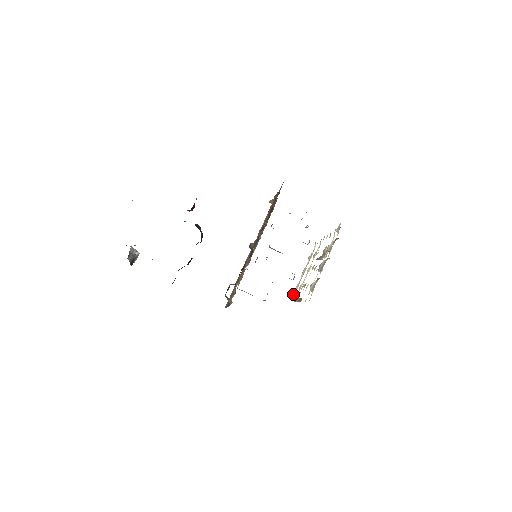
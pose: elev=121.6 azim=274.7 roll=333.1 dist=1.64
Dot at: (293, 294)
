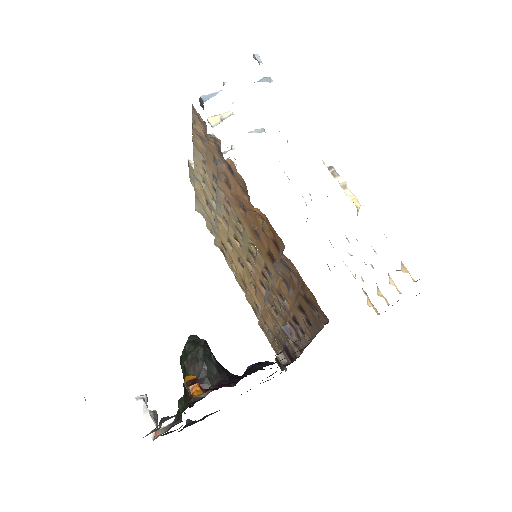
Dot at: occluded
